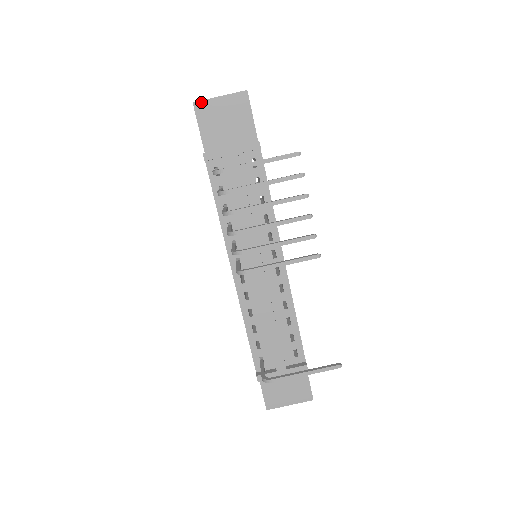
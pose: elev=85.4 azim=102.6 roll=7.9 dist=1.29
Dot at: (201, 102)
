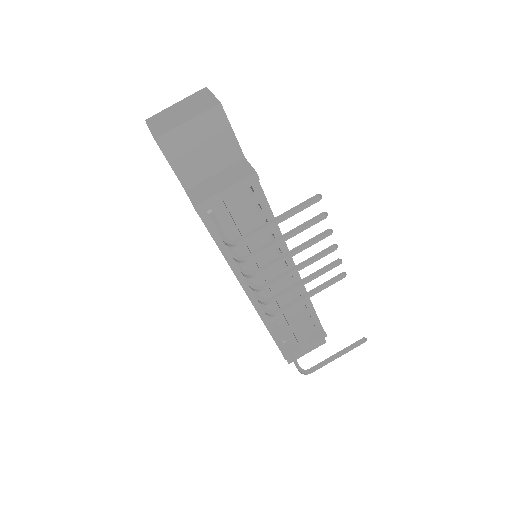
Dot at: (165, 135)
